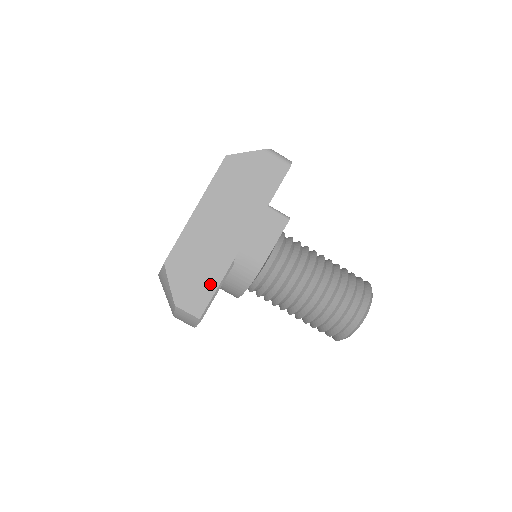
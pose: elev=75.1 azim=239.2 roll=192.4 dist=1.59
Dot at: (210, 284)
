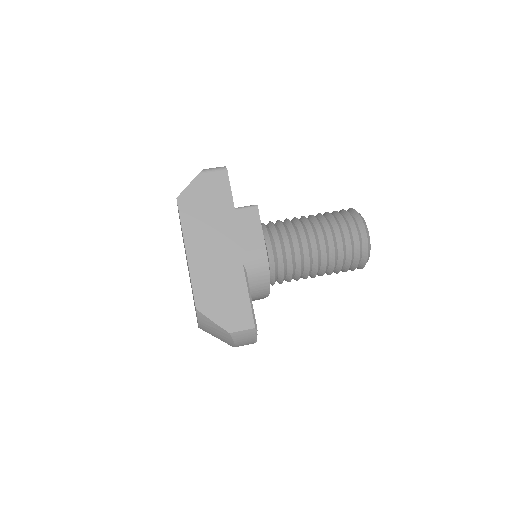
Dot at: (241, 296)
